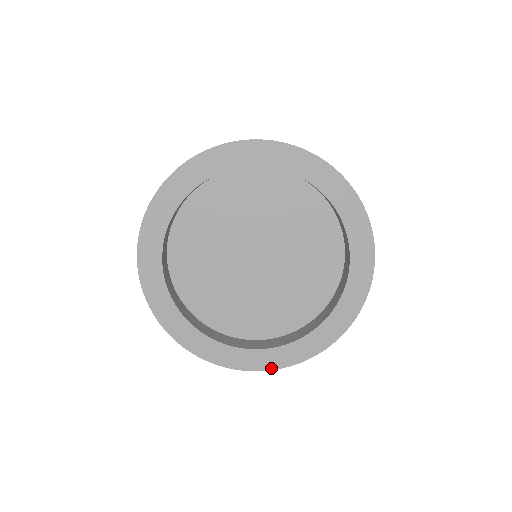
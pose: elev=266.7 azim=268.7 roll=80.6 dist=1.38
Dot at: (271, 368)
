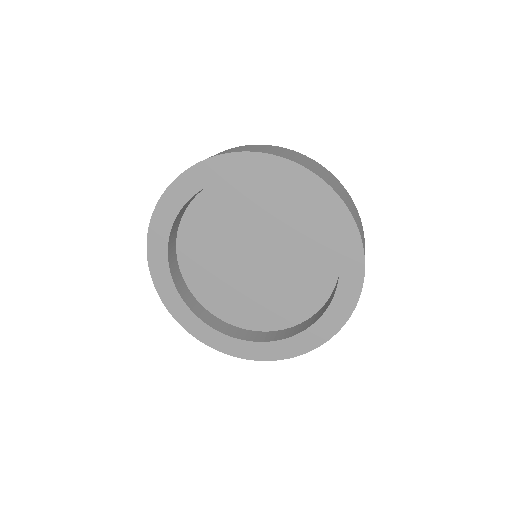
Dot at: (217, 349)
